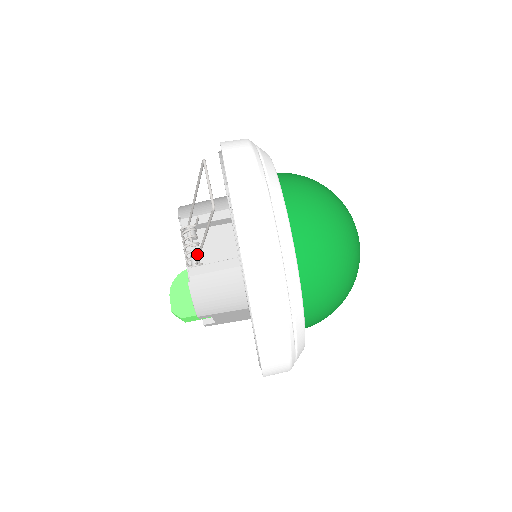
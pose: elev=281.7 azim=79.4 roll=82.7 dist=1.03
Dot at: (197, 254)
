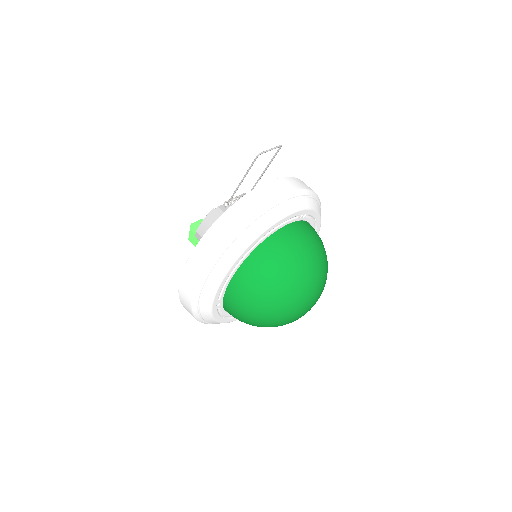
Dot at: occluded
